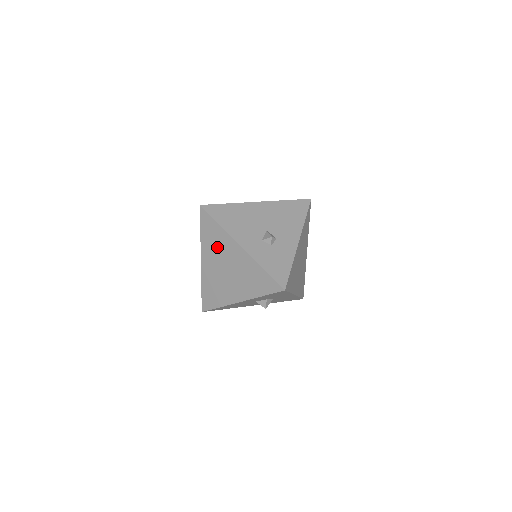
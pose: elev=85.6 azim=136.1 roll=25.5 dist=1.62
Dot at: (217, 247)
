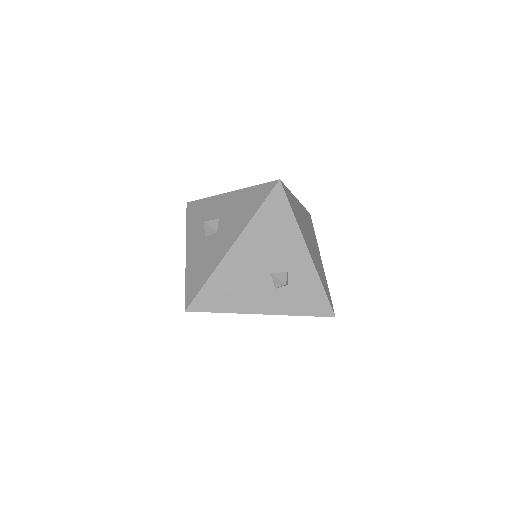
Dot at: occluded
